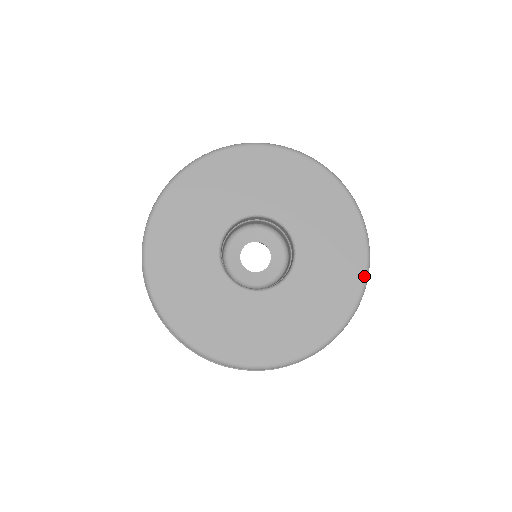
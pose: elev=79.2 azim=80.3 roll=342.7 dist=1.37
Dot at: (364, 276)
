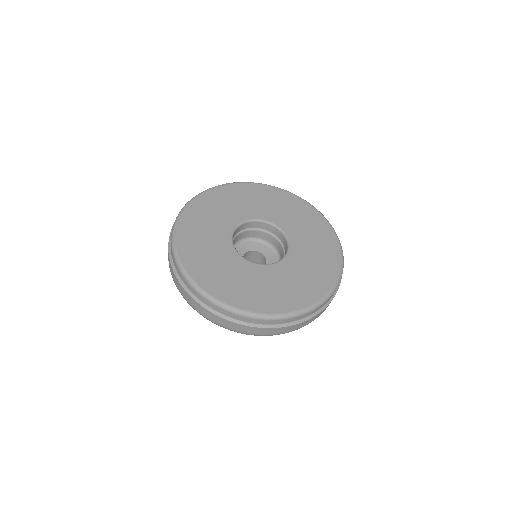
Dot at: (340, 267)
